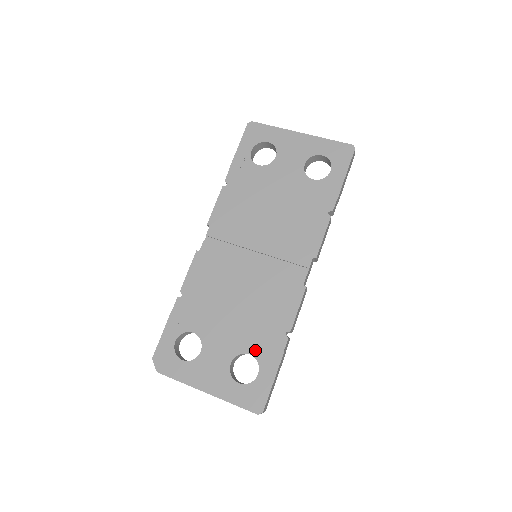
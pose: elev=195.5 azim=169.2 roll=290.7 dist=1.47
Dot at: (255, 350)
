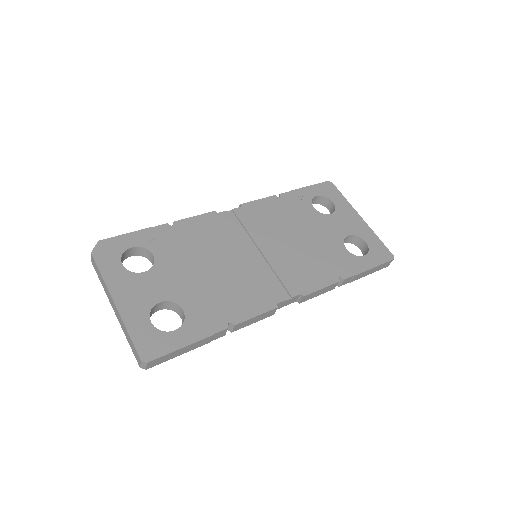
Dot at: (191, 311)
